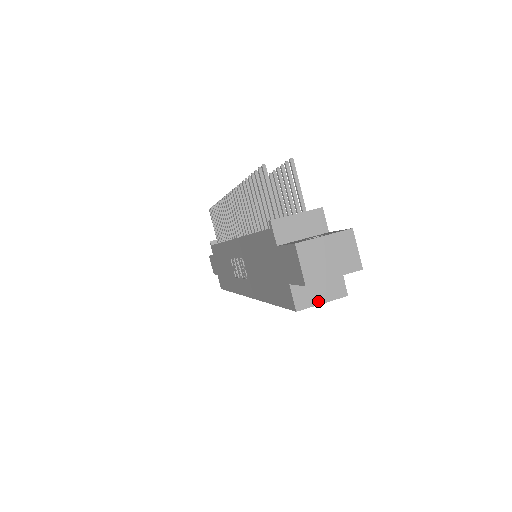
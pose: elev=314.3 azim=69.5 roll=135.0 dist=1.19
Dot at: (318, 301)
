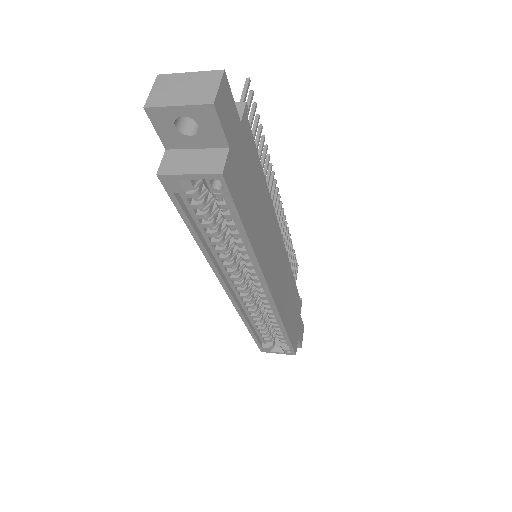
Dot at: (185, 171)
